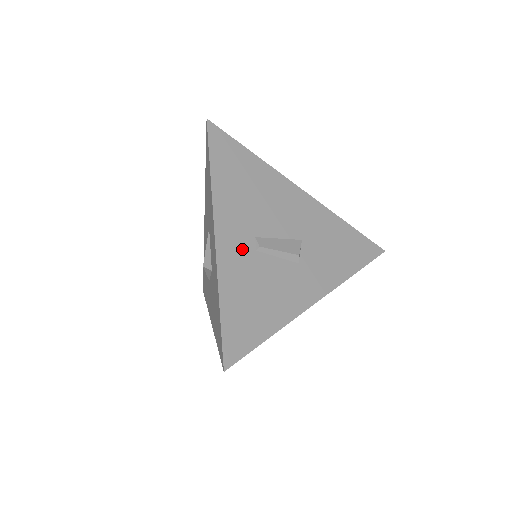
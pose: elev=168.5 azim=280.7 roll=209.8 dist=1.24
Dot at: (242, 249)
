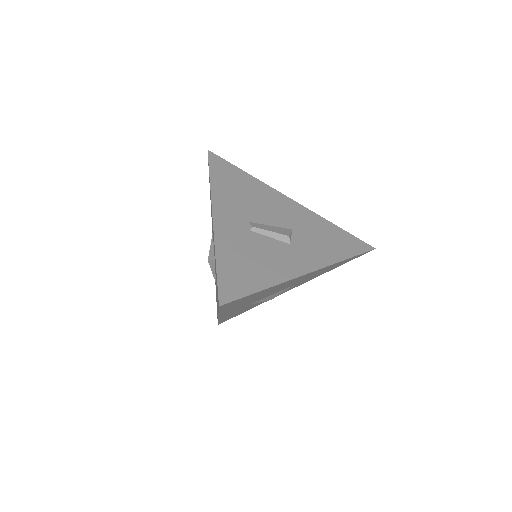
Dot at: (237, 227)
